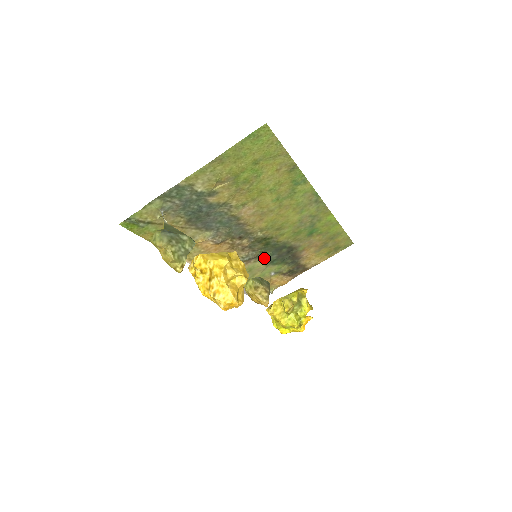
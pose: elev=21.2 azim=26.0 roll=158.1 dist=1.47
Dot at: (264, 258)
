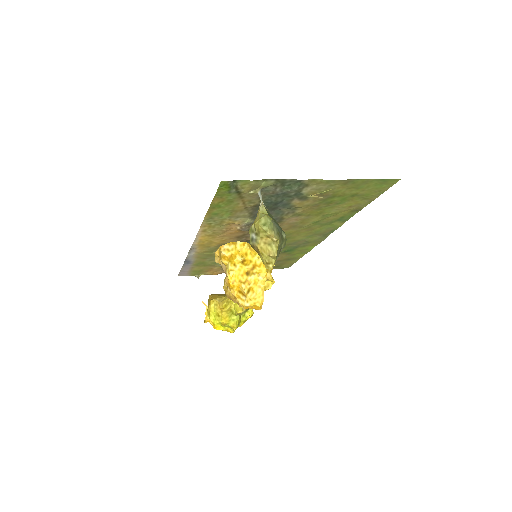
Dot at: occluded
